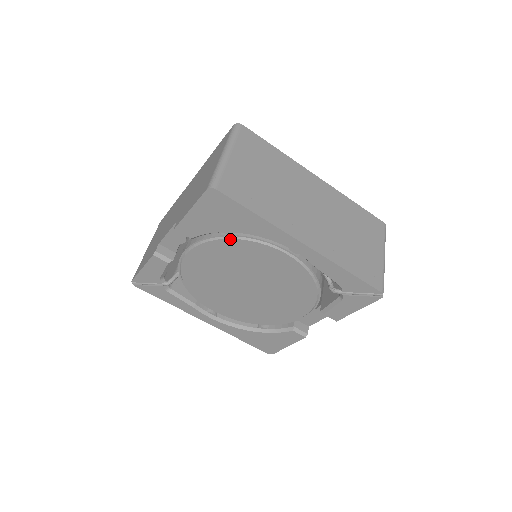
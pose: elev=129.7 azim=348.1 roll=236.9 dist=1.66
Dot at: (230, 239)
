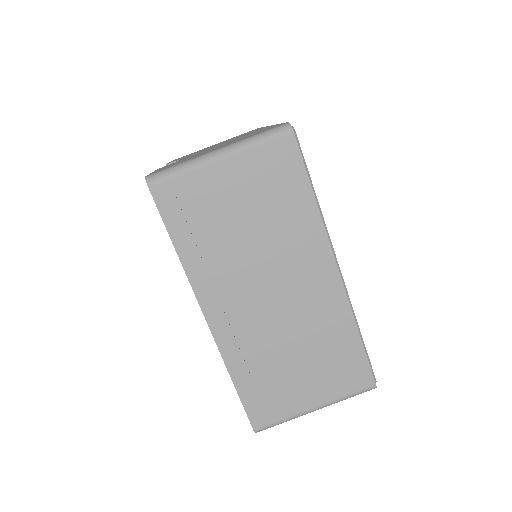
Dot at: occluded
